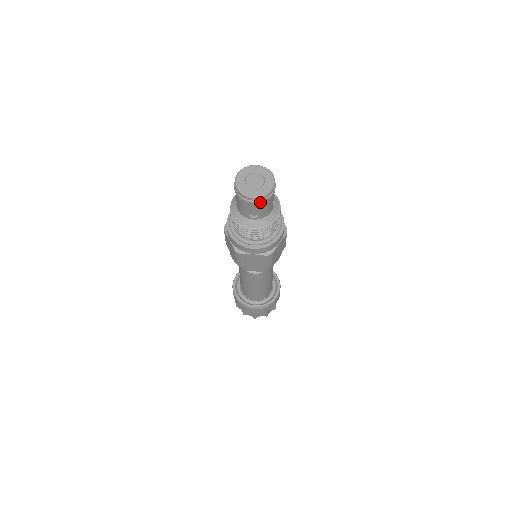
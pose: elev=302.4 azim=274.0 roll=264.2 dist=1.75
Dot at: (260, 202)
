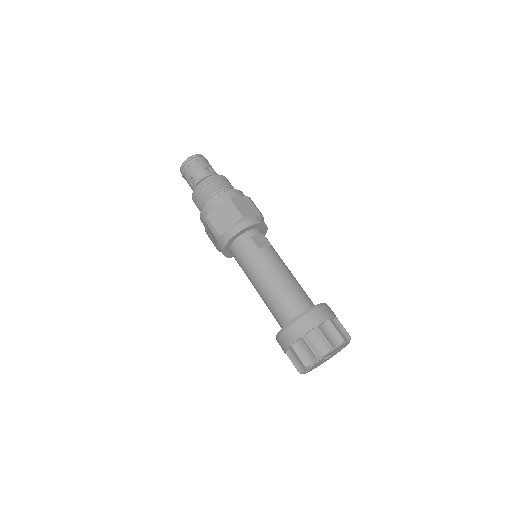
Dot at: (204, 158)
